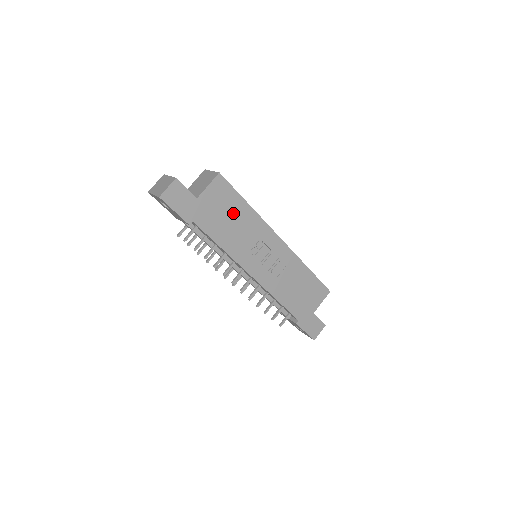
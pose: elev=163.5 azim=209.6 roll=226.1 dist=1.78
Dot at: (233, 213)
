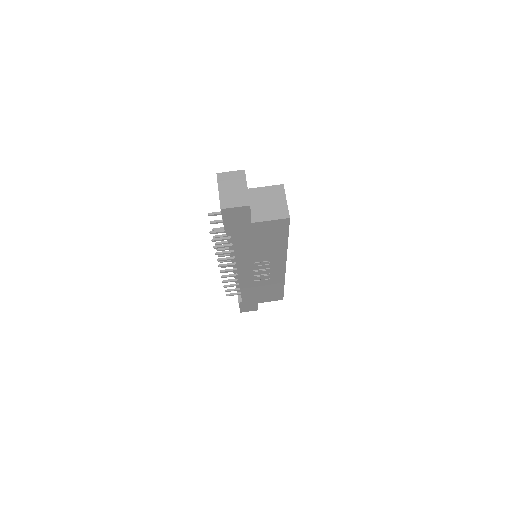
Dot at: (269, 241)
